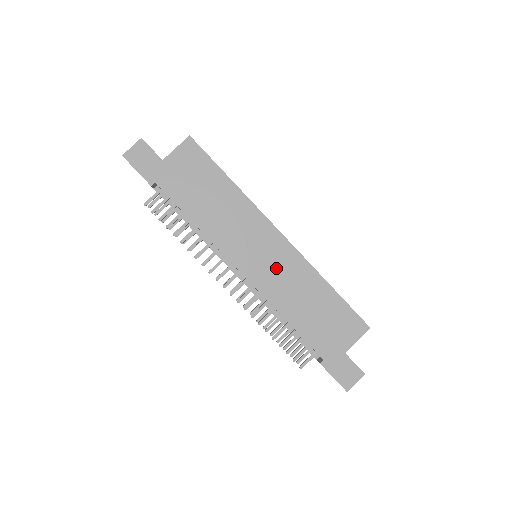
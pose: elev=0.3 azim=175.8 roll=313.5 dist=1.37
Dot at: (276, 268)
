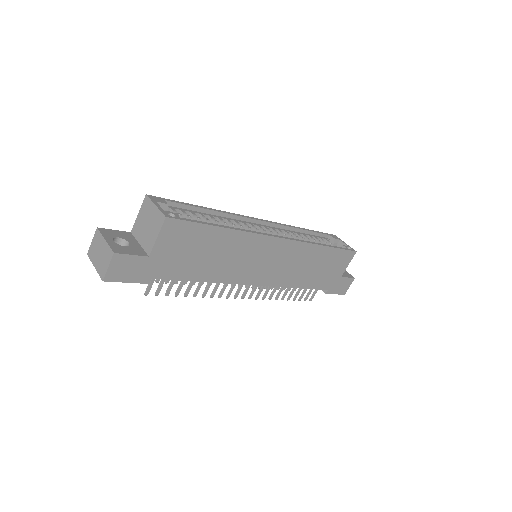
Dot at: (283, 264)
